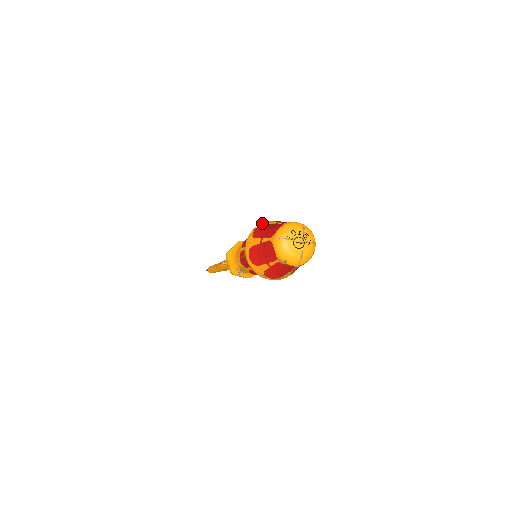
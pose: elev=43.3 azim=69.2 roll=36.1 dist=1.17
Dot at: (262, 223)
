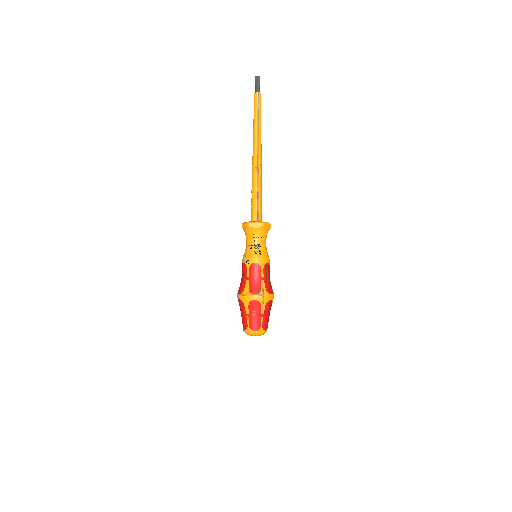
Dot at: (242, 299)
